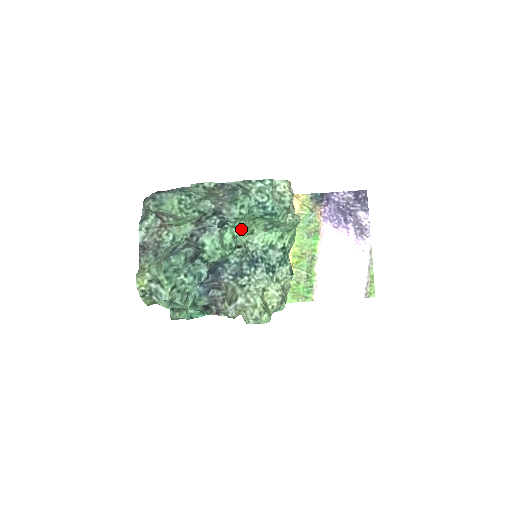
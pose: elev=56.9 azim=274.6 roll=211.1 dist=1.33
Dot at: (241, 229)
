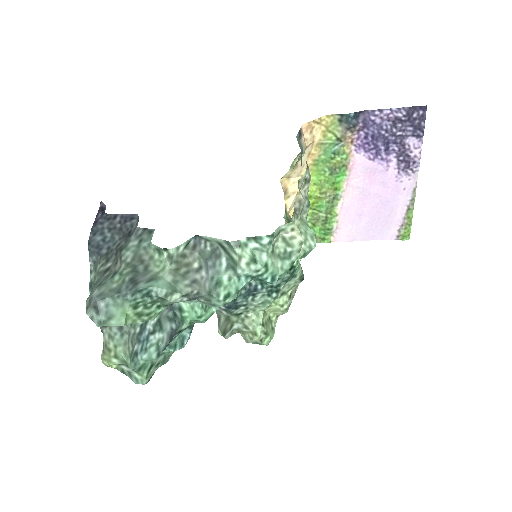
Dot at: occluded
